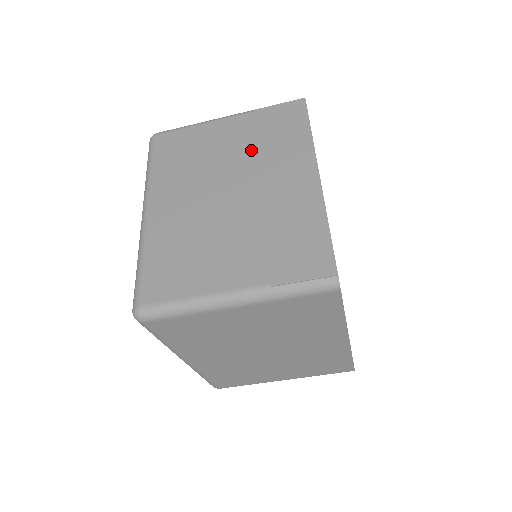
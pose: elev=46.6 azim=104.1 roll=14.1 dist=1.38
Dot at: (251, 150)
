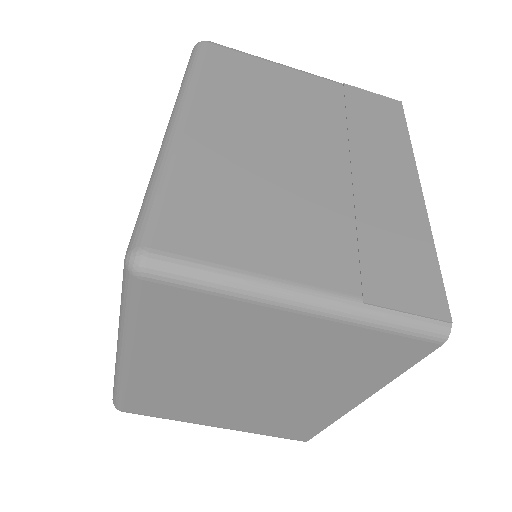
Dot at: (337, 122)
